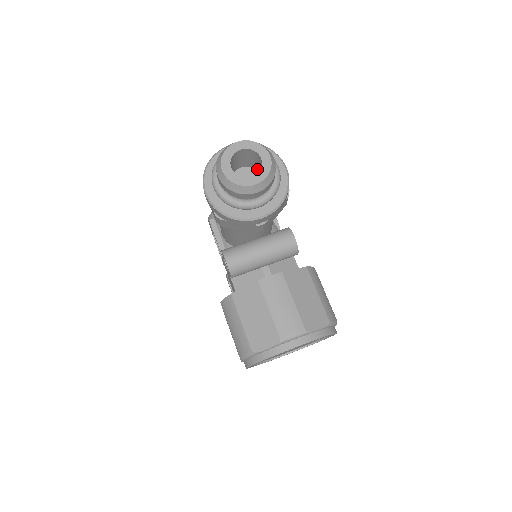
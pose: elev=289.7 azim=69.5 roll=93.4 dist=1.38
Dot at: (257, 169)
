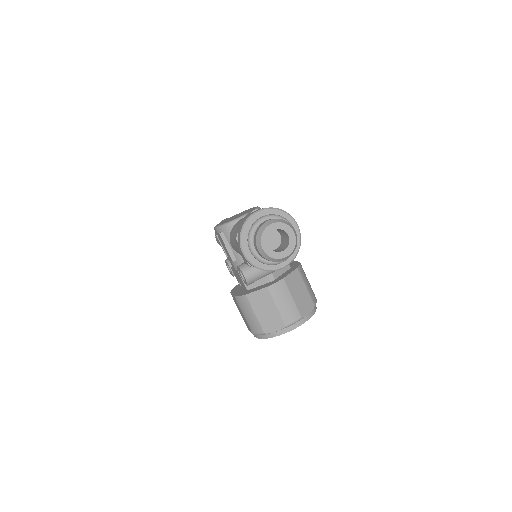
Dot at: (279, 232)
